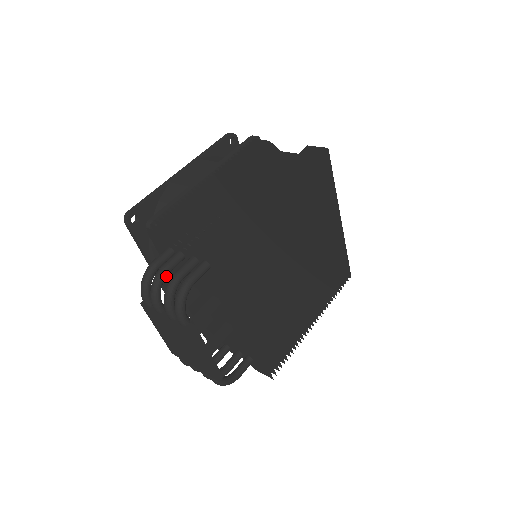
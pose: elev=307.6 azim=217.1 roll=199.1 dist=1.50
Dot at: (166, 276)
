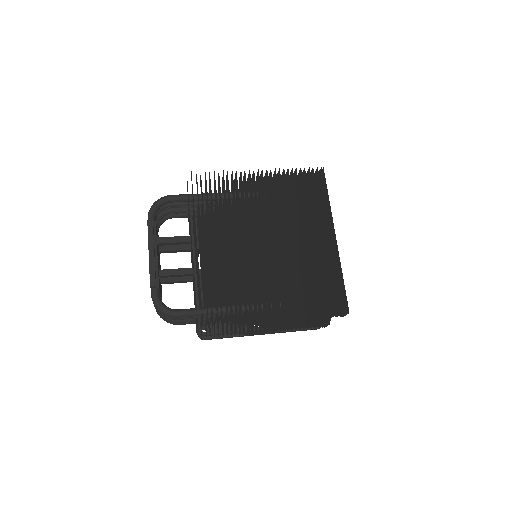
Dot at: (168, 212)
